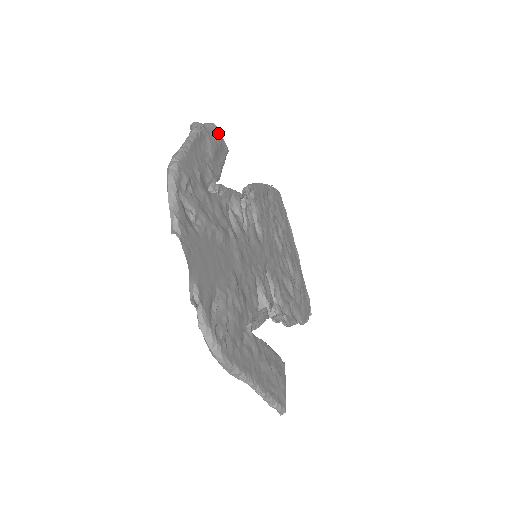
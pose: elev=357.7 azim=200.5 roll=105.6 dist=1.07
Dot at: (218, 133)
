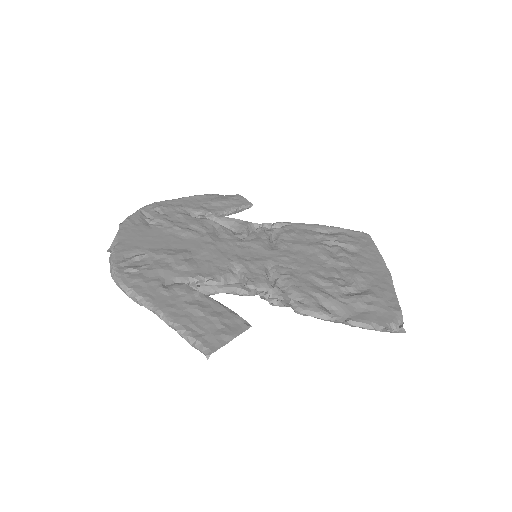
Dot at: (238, 197)
